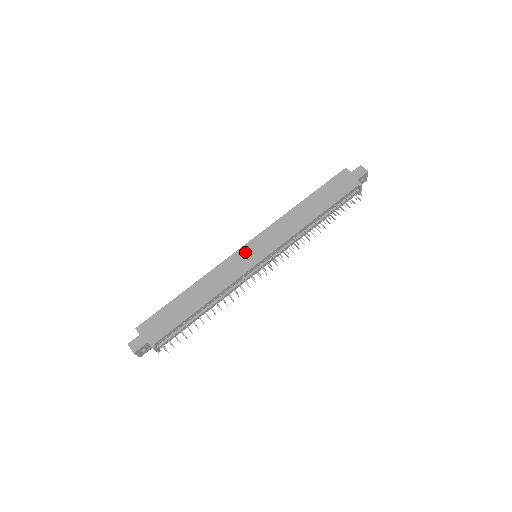
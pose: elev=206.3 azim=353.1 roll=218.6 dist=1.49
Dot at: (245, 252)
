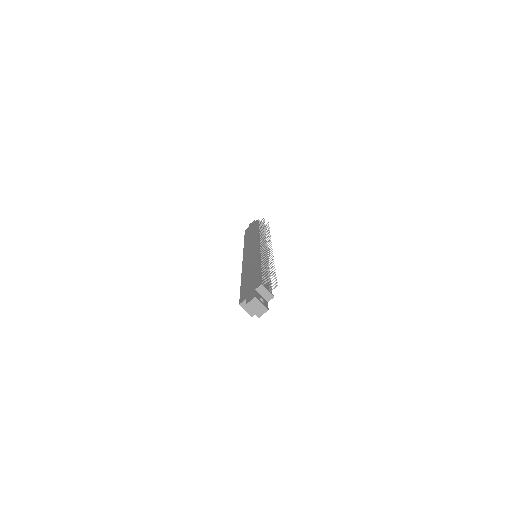
Dot at: (247, 256)
